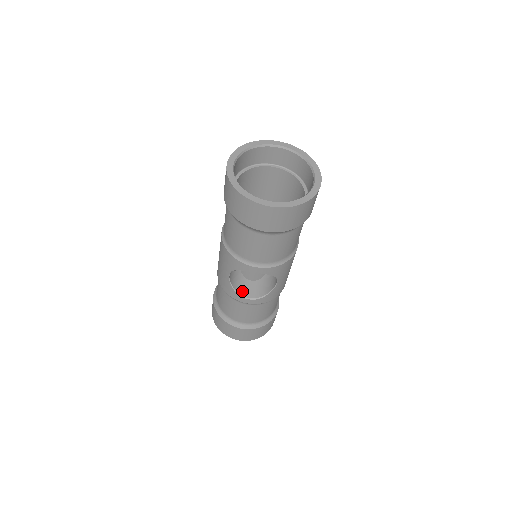
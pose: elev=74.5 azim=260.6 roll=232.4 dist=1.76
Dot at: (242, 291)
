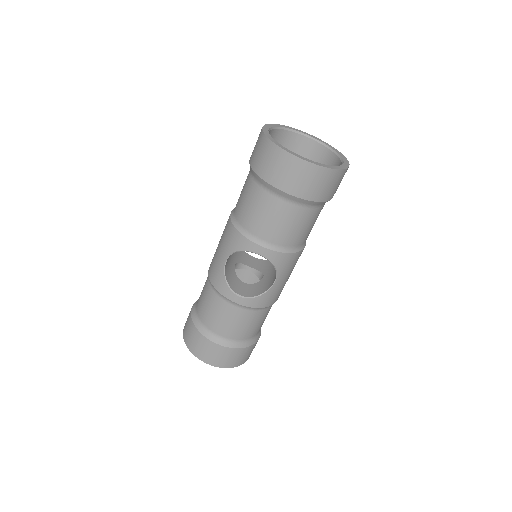
Dot at: (234, 287)
